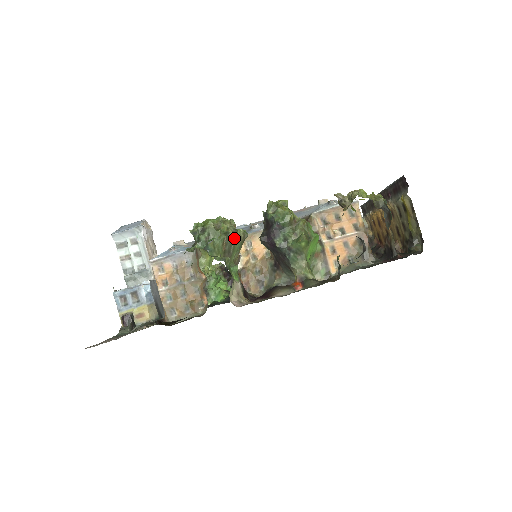
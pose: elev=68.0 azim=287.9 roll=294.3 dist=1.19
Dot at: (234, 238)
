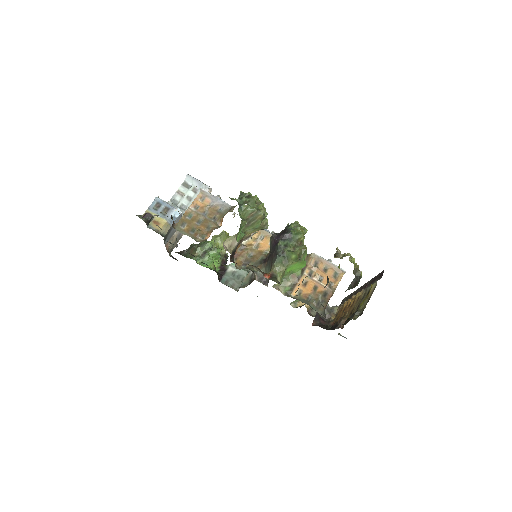
Dot at: (260, 217)
